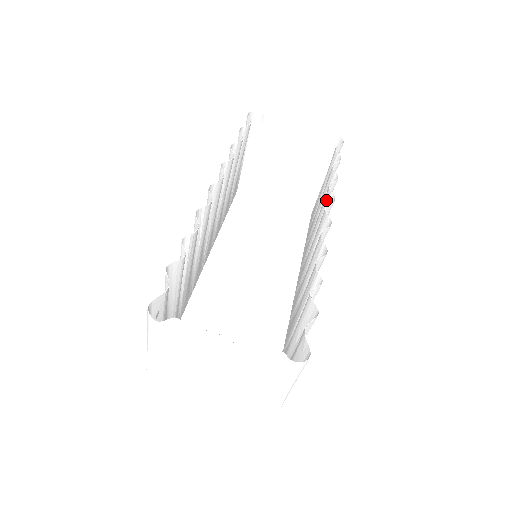
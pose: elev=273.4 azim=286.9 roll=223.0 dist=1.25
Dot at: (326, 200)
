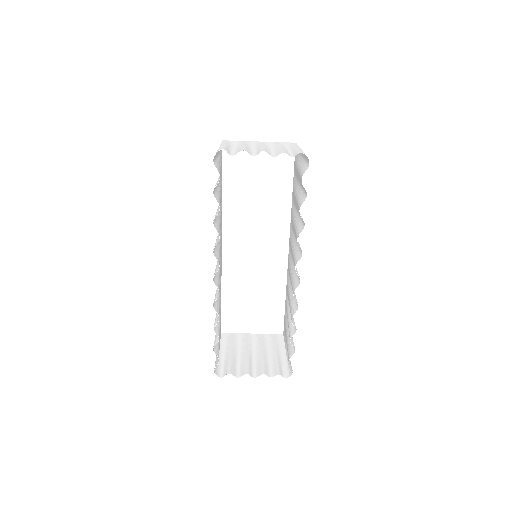
Dot at: occluded
